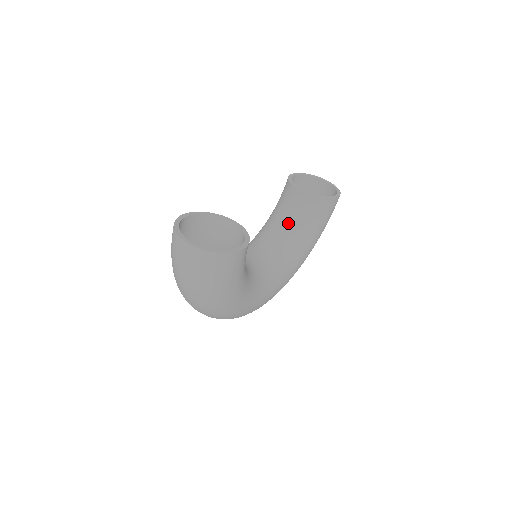
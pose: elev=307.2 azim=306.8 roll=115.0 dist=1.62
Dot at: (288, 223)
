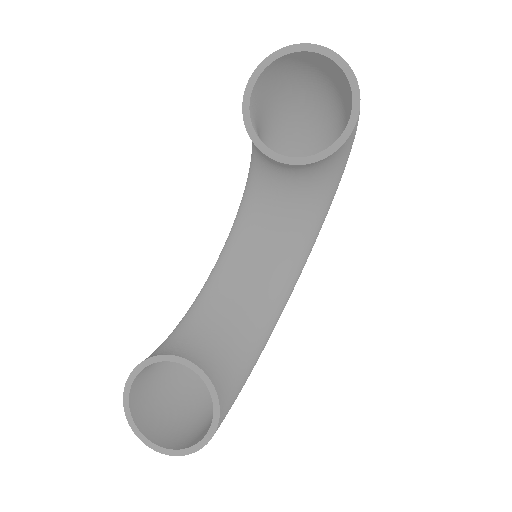
Dot at: (281, 187)
